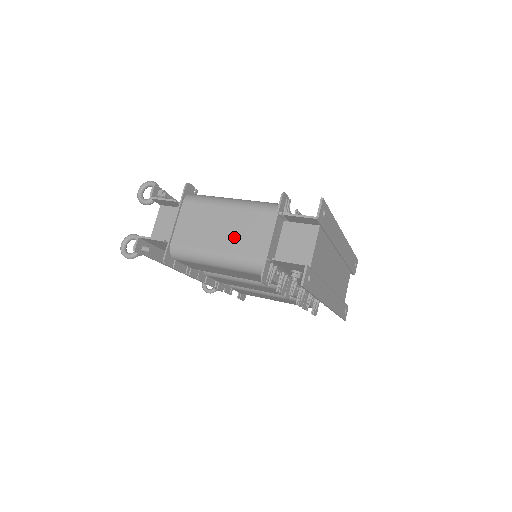
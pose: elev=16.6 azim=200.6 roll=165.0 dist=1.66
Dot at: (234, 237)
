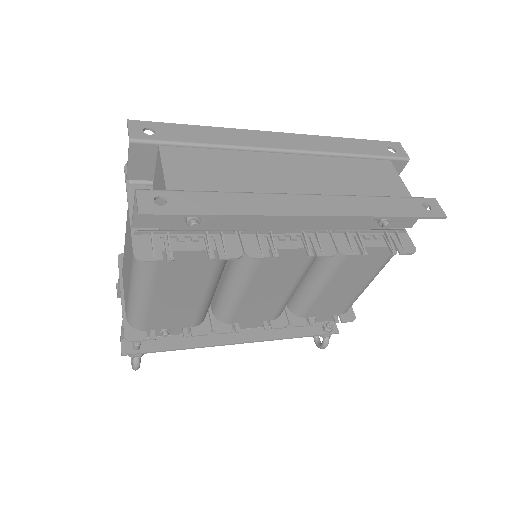
Dot at: (129, 251)
